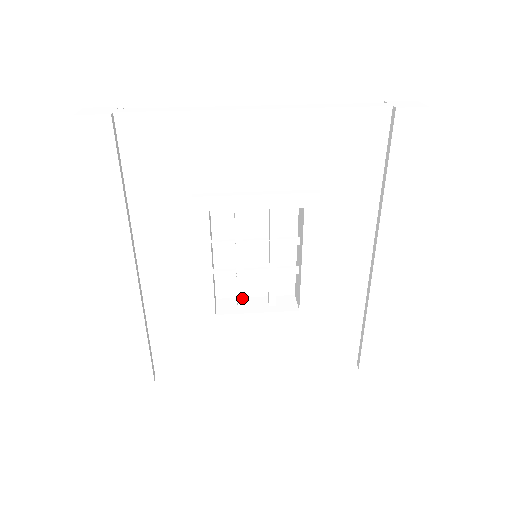
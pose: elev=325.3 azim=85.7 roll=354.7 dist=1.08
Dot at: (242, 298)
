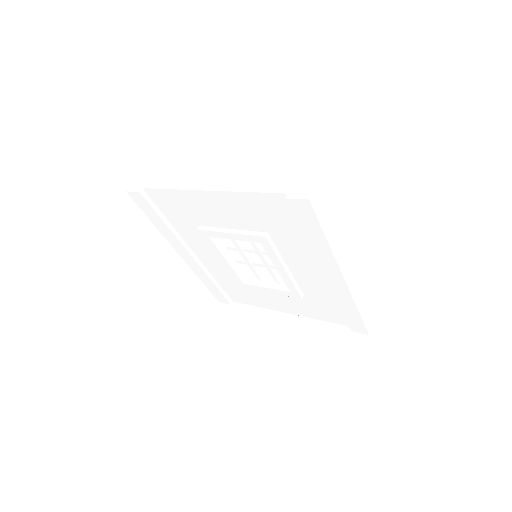
Dot at: (258, 276)
